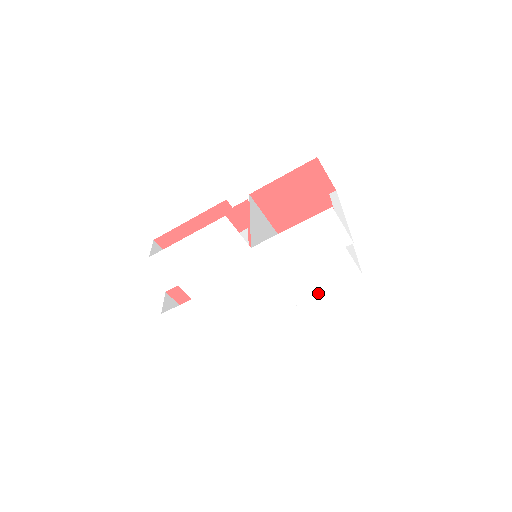
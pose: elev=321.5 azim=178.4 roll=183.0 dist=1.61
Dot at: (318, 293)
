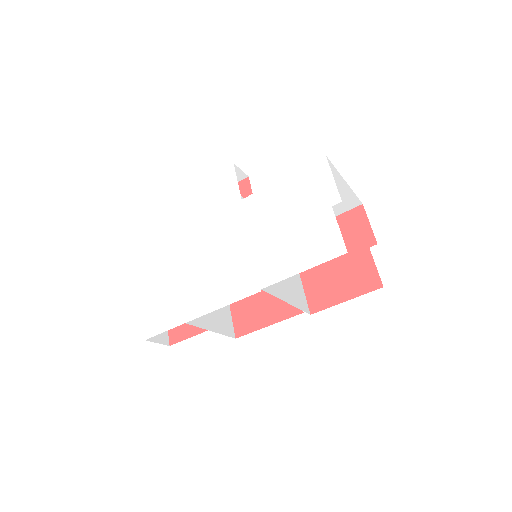
Dot at: (290, 274)
